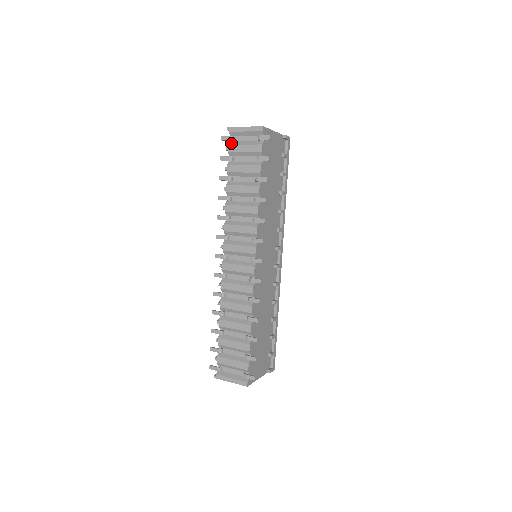
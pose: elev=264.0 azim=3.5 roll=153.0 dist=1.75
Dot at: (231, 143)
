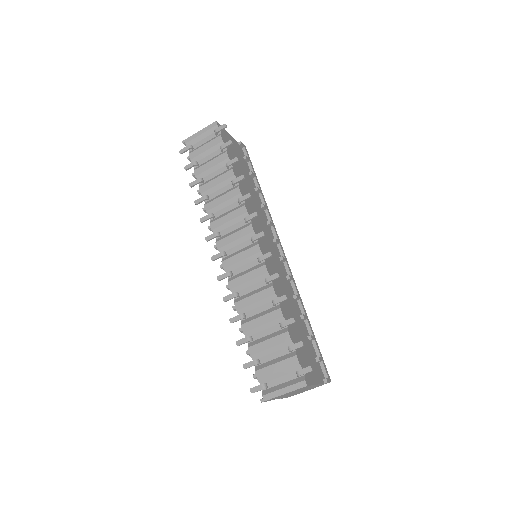
Dot at: (191, 152)
